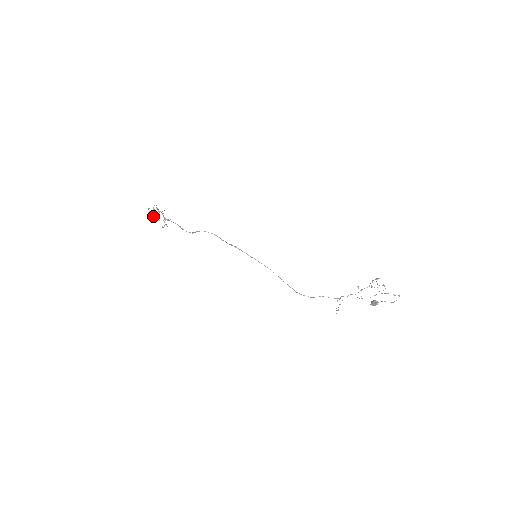
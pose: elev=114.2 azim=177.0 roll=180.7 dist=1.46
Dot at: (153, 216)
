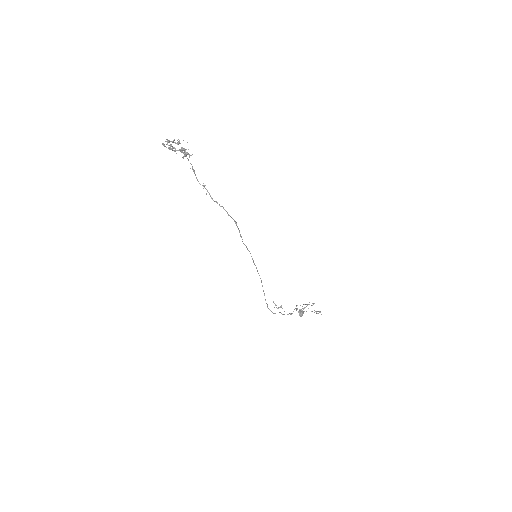
Dot at: occluded
